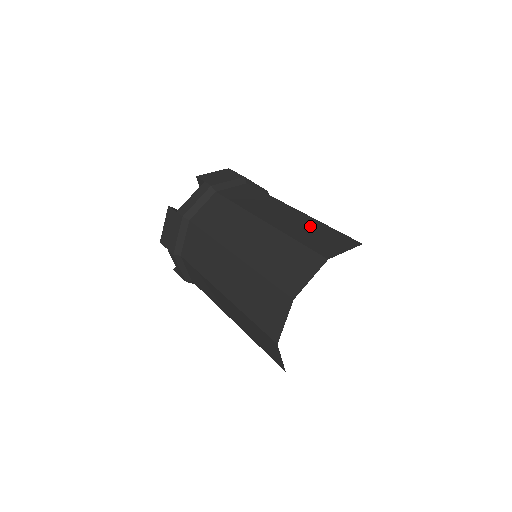
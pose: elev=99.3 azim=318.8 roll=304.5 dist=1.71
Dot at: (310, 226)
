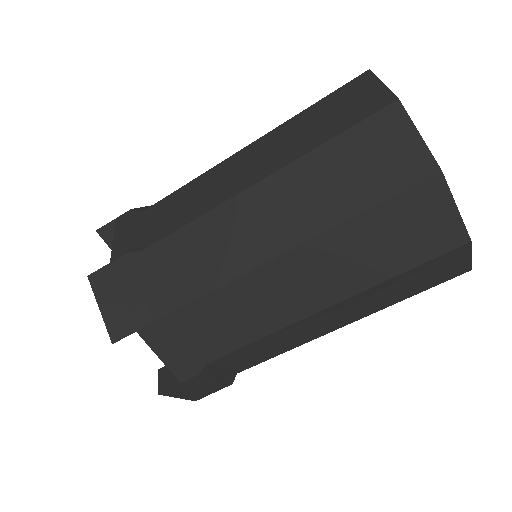
Dot at: occluded
